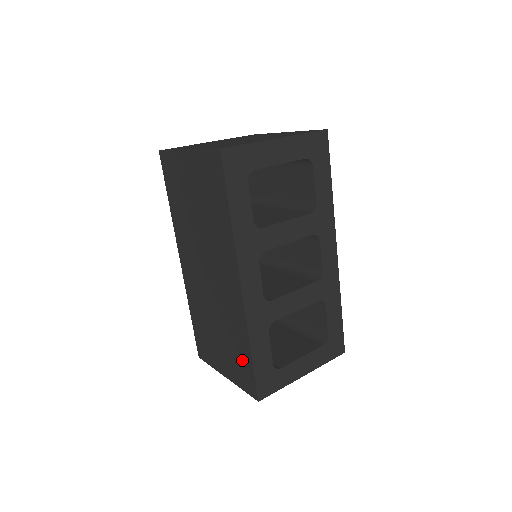
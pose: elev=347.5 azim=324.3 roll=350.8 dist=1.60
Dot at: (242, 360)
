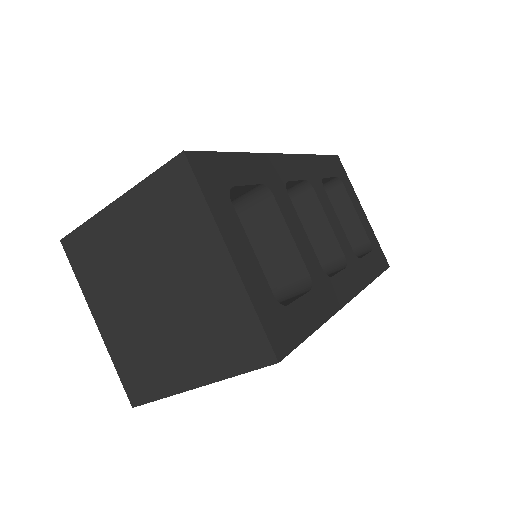
Dot at: occluded
